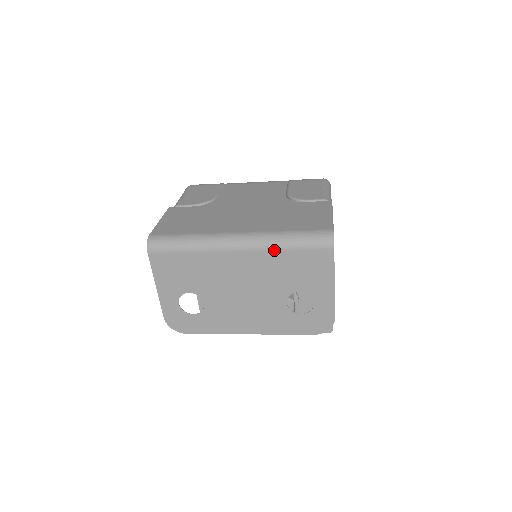
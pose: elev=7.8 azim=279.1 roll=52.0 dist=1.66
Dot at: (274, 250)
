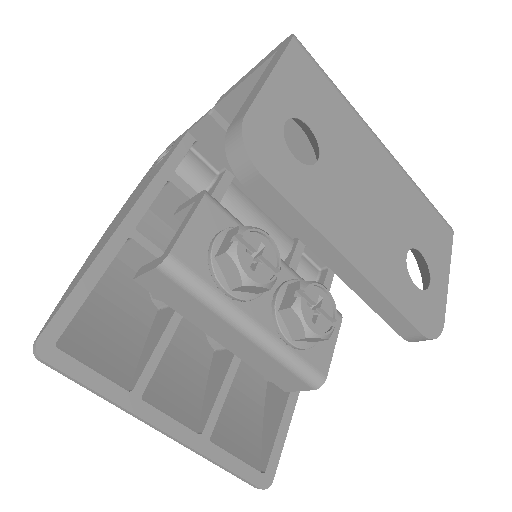
Dot at: (412, 182)
